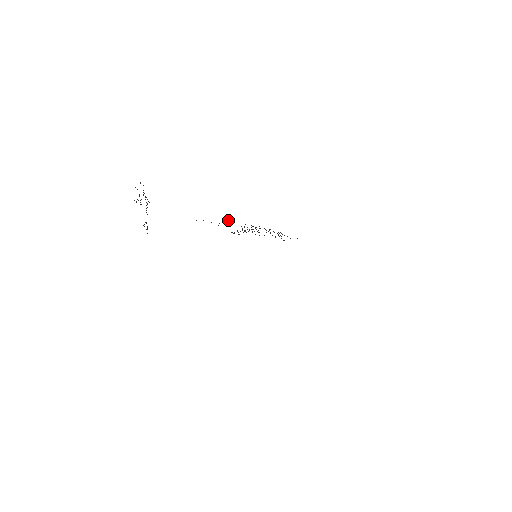
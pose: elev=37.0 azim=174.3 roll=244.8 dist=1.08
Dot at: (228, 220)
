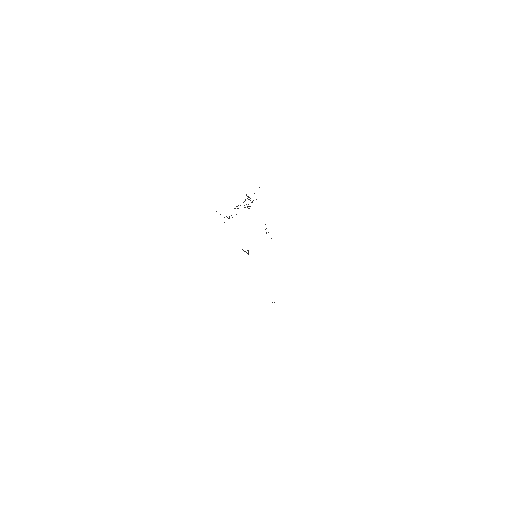
Dot at: occluded
